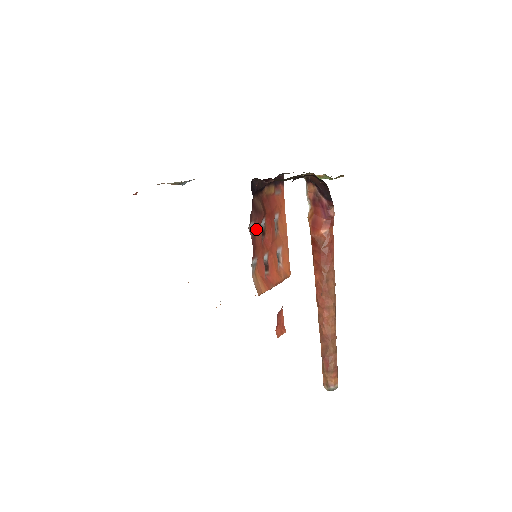
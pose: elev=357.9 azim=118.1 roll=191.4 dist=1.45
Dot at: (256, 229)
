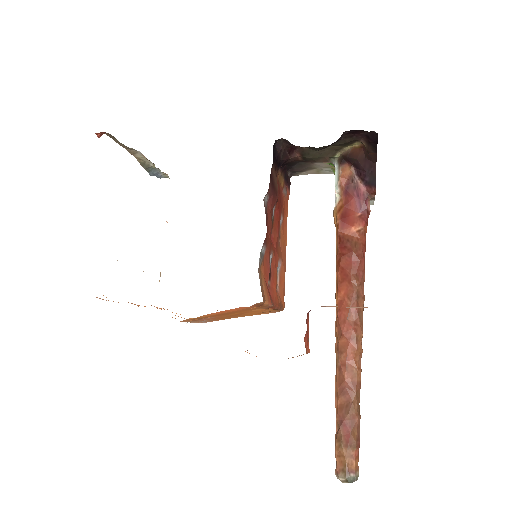
Dot at: (268, 210)
